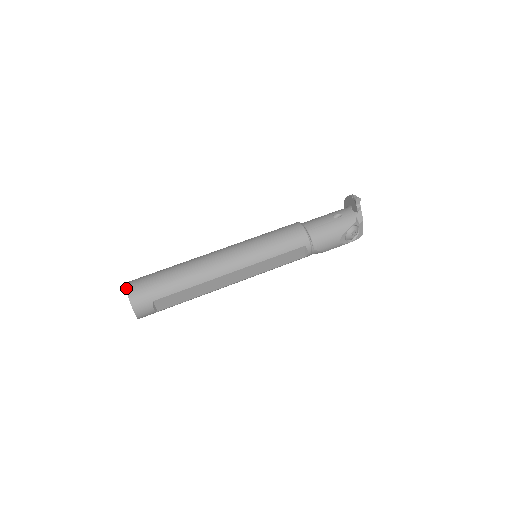
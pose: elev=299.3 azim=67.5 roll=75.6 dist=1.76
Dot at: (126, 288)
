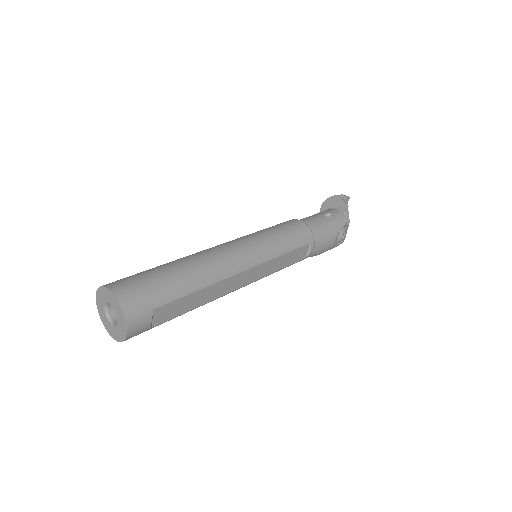
Dot at: (111, 291)
